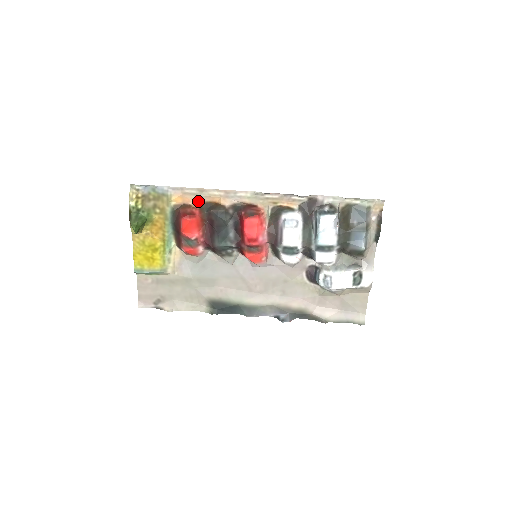
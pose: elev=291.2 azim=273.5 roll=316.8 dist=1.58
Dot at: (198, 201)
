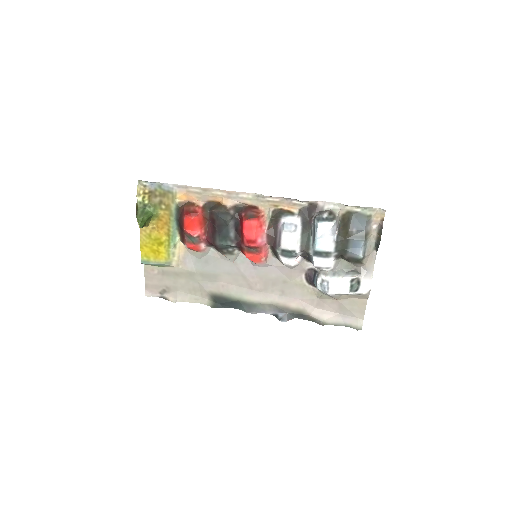
Dot at: (202, 200)
